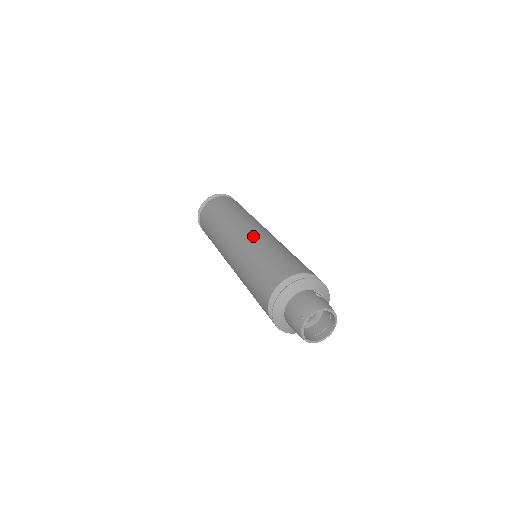
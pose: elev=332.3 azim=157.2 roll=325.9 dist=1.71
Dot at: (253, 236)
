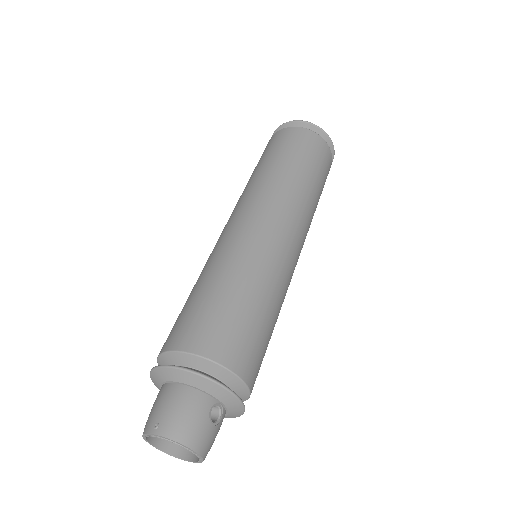
Dot at: (263, 240)
